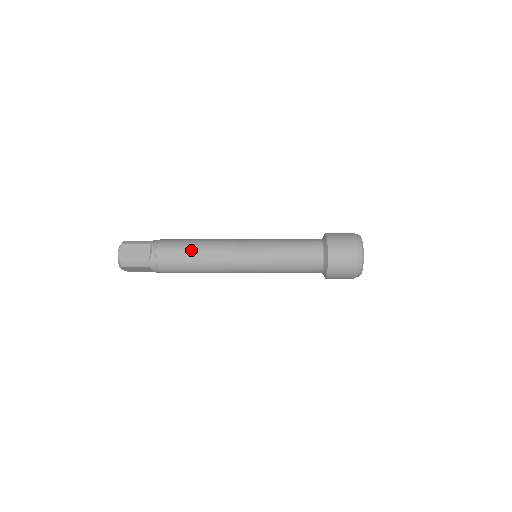
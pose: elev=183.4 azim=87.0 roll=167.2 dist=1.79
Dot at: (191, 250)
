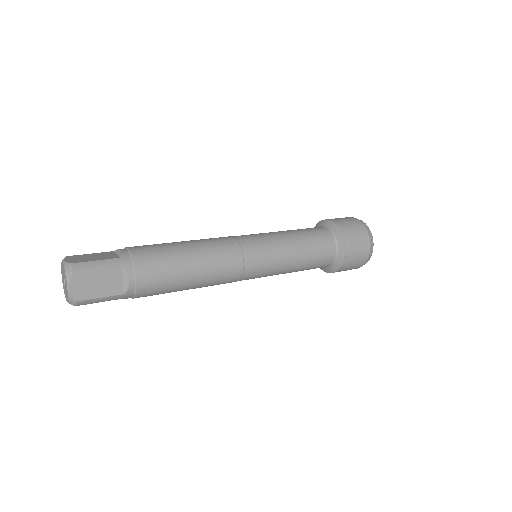
Dot at: (187, 271)
